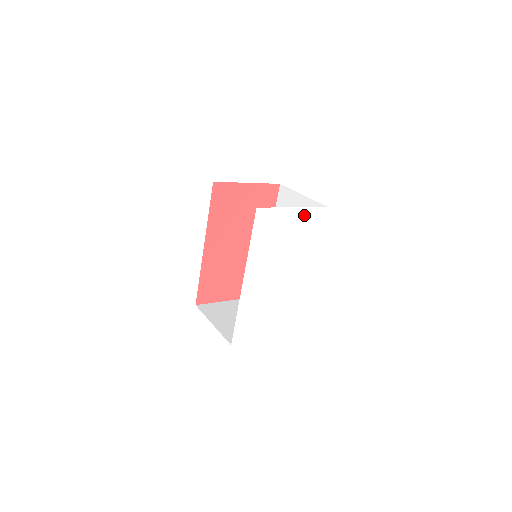
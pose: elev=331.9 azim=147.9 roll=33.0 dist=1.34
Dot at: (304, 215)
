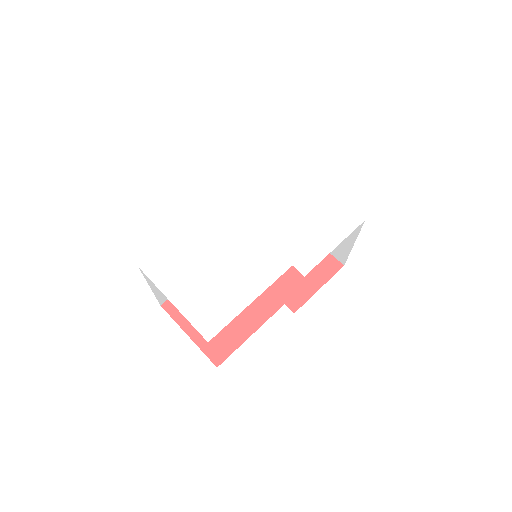
Dot at: (329, 203)
